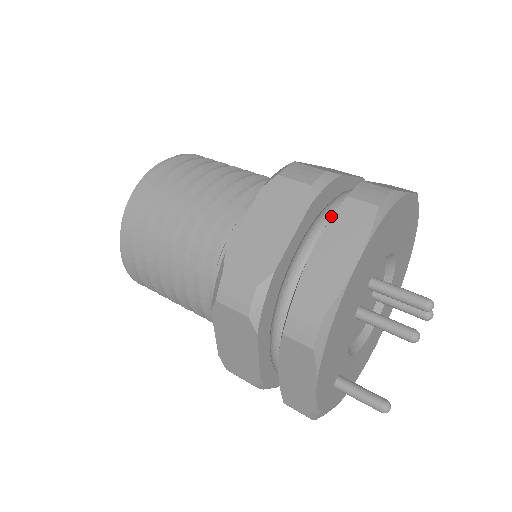
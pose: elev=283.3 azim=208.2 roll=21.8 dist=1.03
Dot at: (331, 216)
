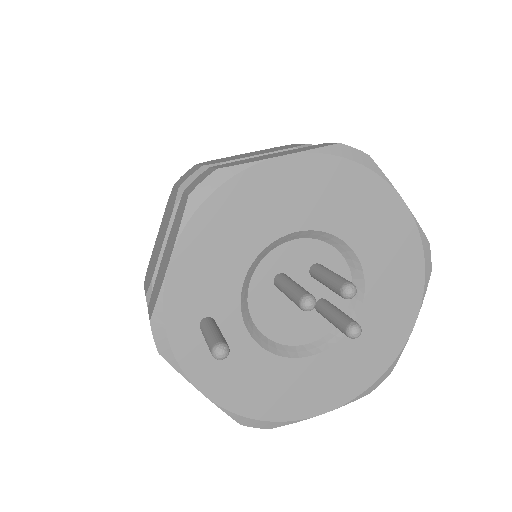
Dot at: occluded
